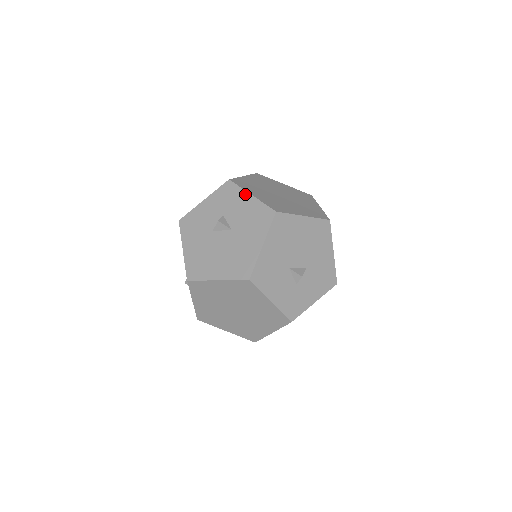
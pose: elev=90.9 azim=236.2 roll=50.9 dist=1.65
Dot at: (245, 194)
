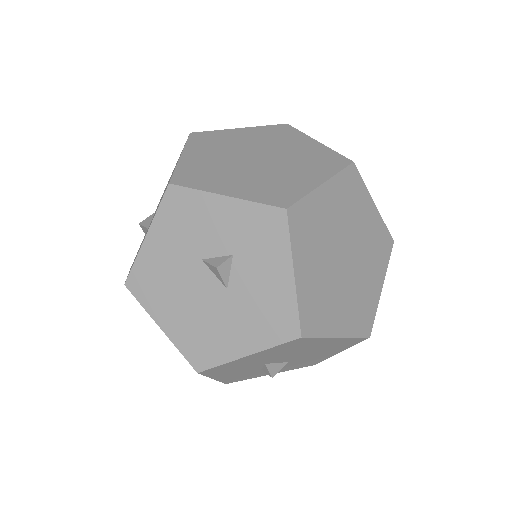
Dot at: (287, 262)
